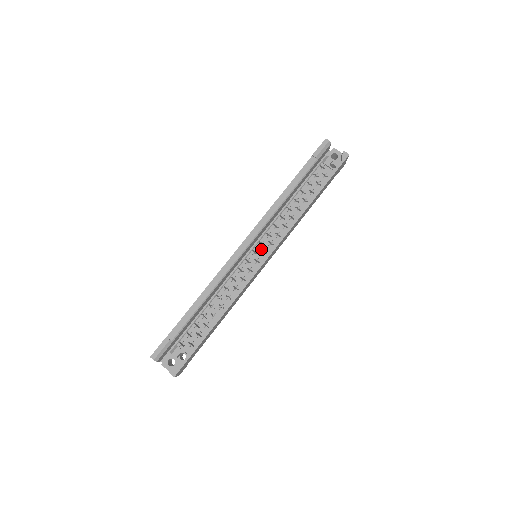
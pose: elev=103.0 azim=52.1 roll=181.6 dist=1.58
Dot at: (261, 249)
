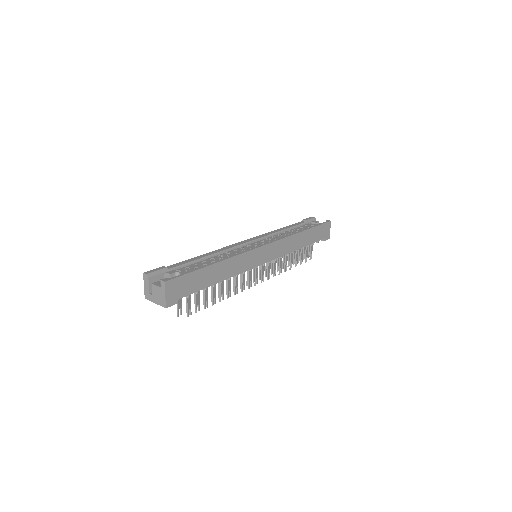
Dot at: (261, 243)
